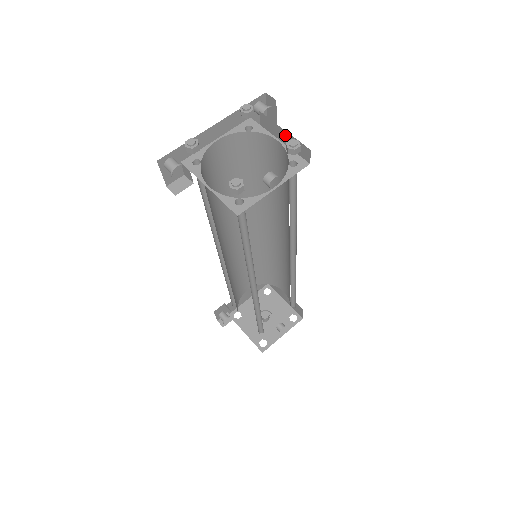
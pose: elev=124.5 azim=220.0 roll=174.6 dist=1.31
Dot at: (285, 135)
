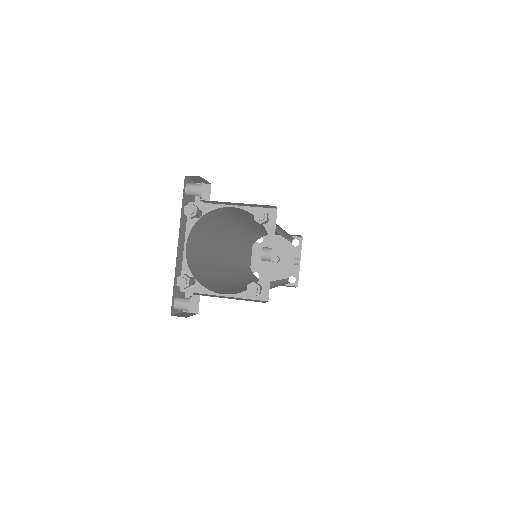
Dot at: (239, 204)
